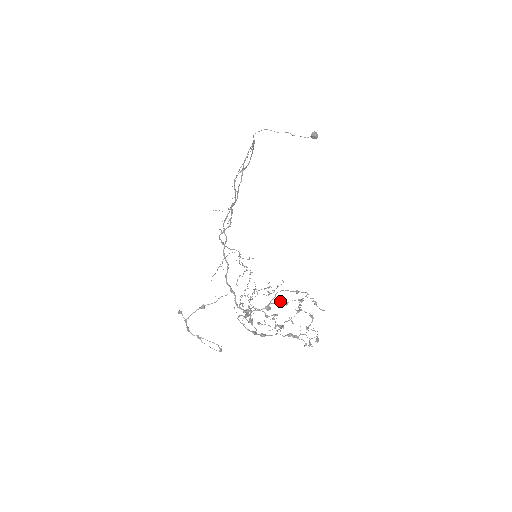
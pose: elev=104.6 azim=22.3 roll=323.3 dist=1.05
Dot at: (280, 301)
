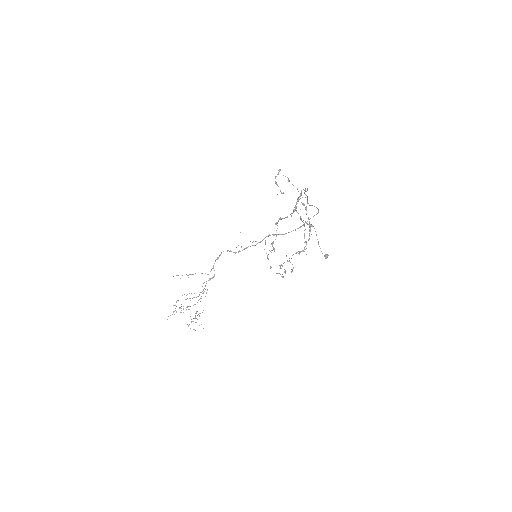
Dot at: occluded
